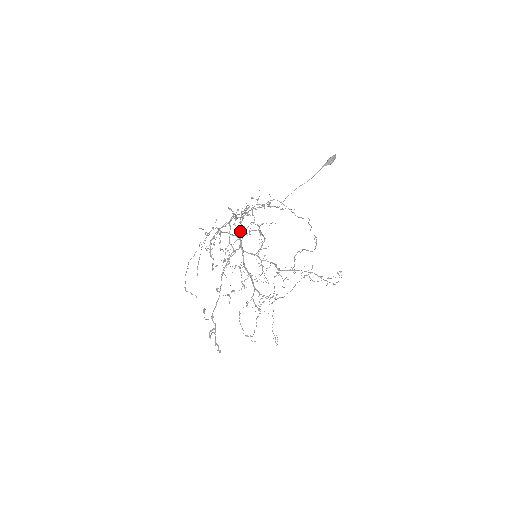
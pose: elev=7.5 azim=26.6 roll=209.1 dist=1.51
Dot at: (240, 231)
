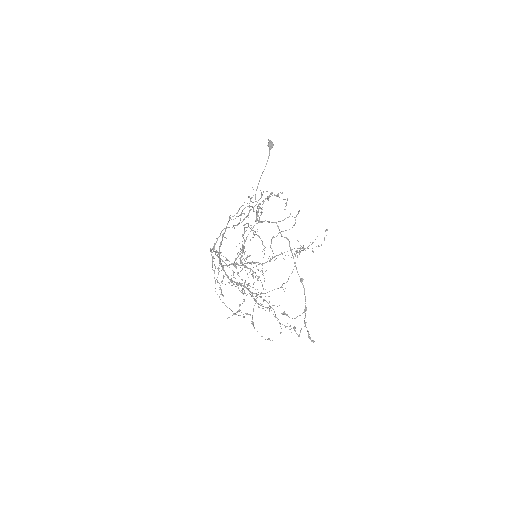
Dot at: (220, 245)
